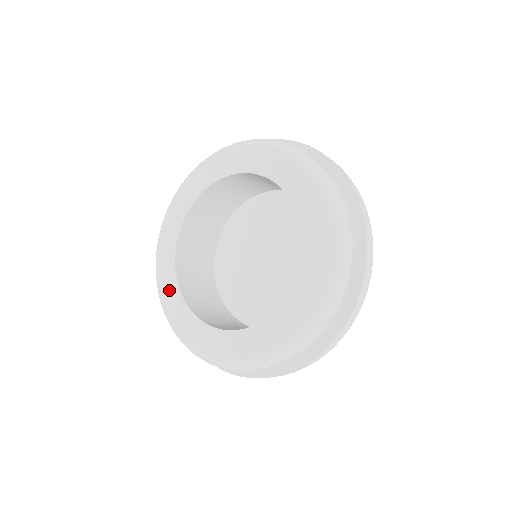
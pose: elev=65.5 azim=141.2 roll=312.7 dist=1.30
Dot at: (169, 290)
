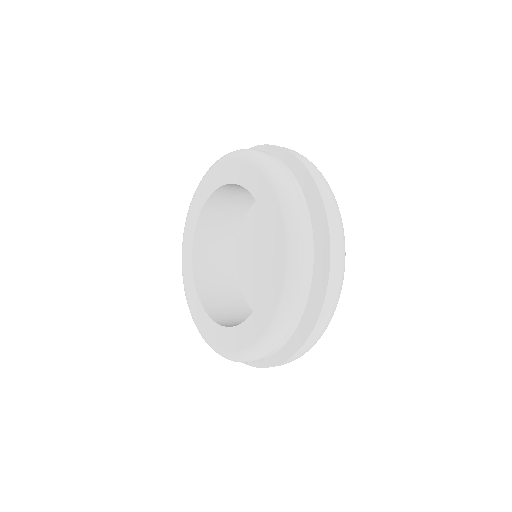
Dot at: (192, 299)
